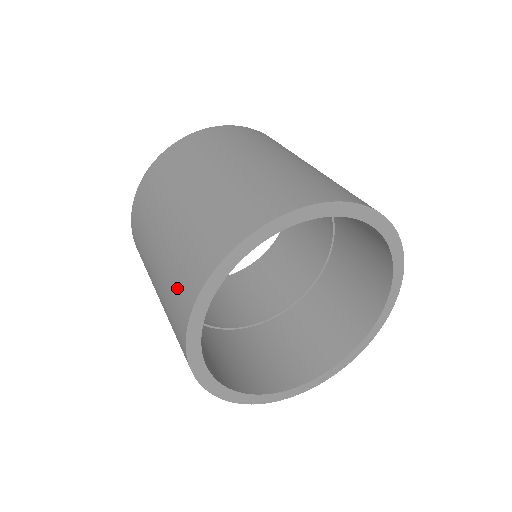
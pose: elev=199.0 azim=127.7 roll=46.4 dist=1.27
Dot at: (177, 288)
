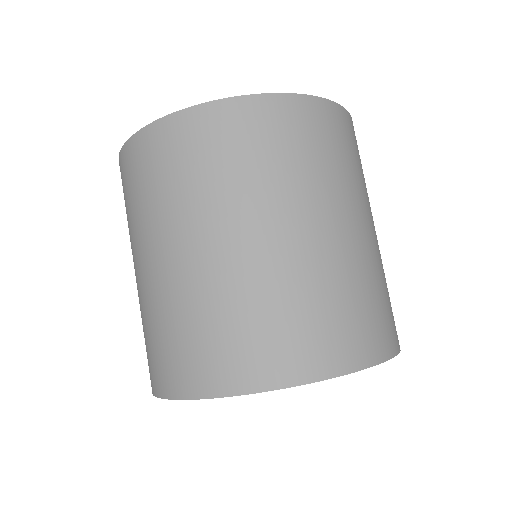
Dot at: (171, 351)
